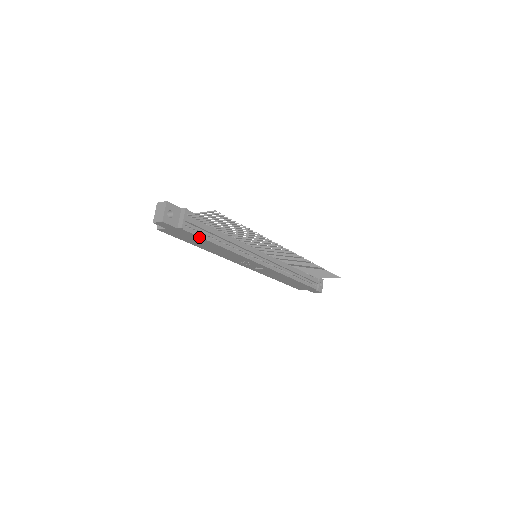
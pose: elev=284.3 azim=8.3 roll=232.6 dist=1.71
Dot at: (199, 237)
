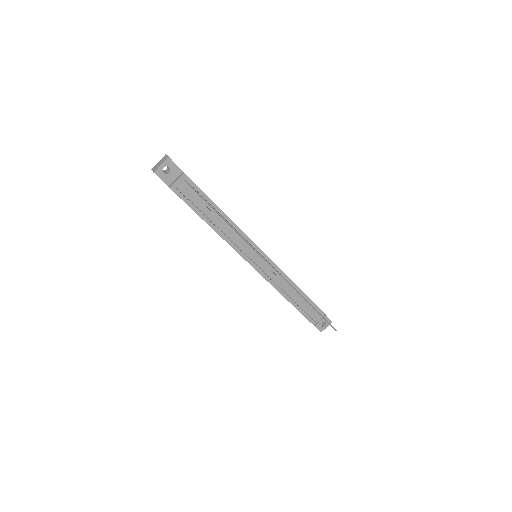
Dot at: (188, 205)
